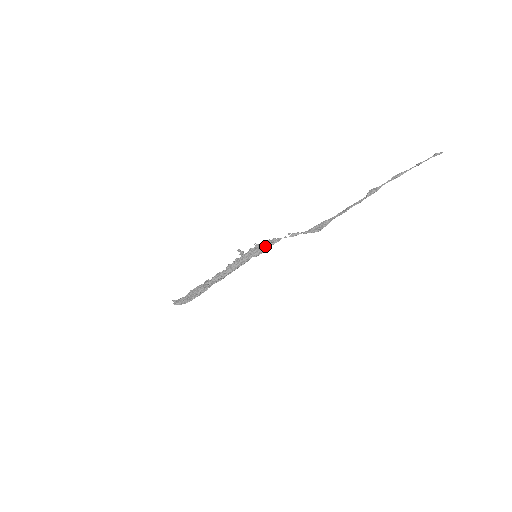
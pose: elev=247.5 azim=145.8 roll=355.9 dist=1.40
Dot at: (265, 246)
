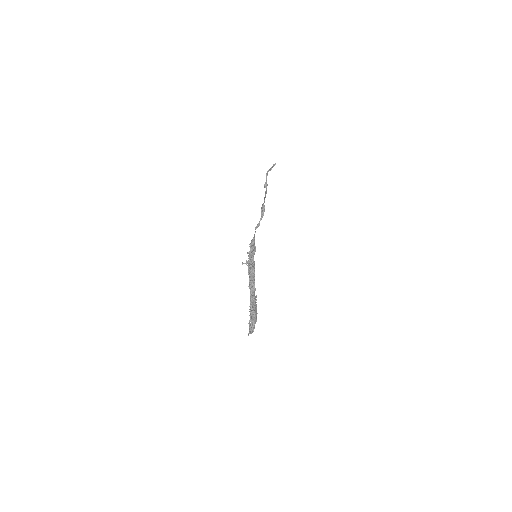
Dot at: (251, 243)
